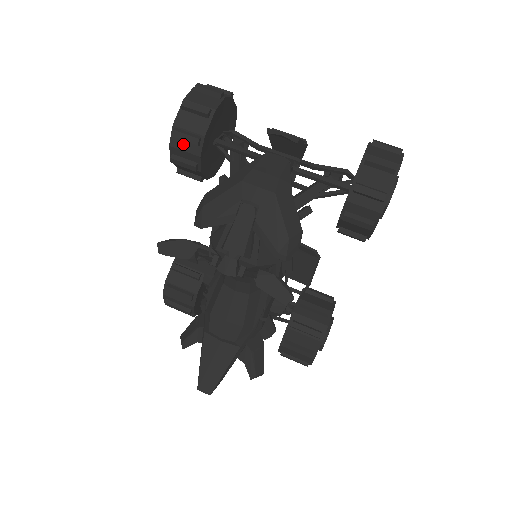
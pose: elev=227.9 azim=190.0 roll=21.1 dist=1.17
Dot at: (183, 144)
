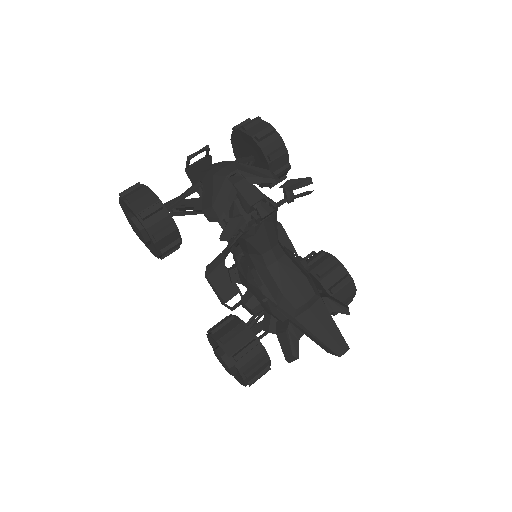
Dot at: (153, 219)
